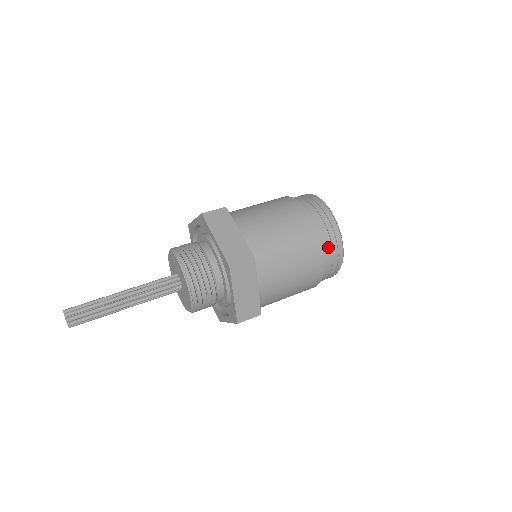
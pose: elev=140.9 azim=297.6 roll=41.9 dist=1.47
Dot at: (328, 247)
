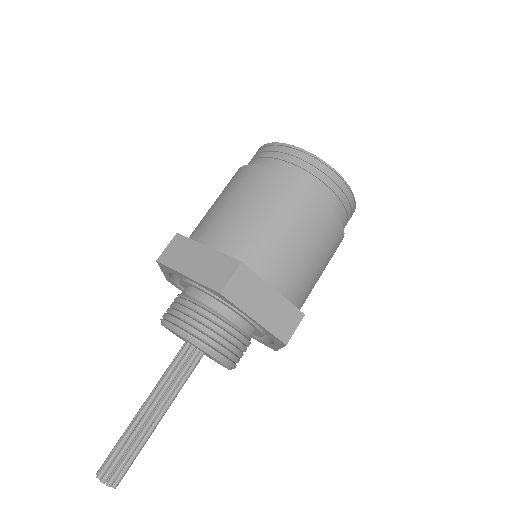
Dot at: (345, 224)
